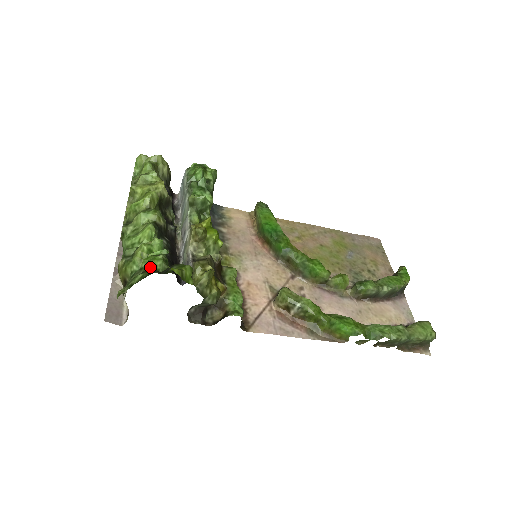
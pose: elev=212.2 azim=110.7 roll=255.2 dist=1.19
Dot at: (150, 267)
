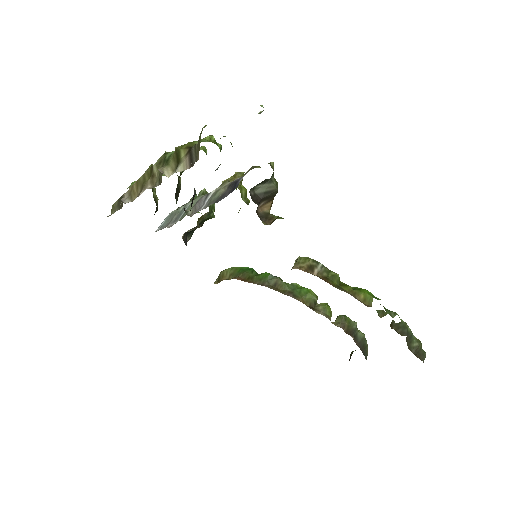
Dot at: occluded
